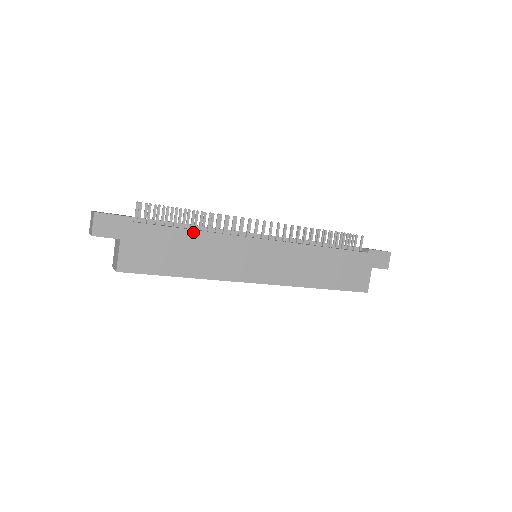
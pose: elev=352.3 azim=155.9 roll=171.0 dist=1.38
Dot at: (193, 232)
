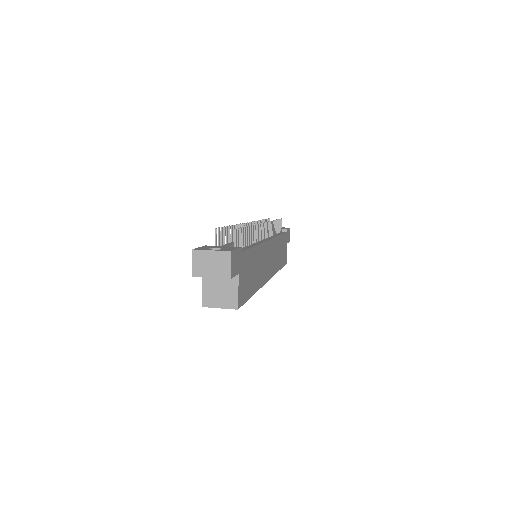
Dot at: (256, 248)
